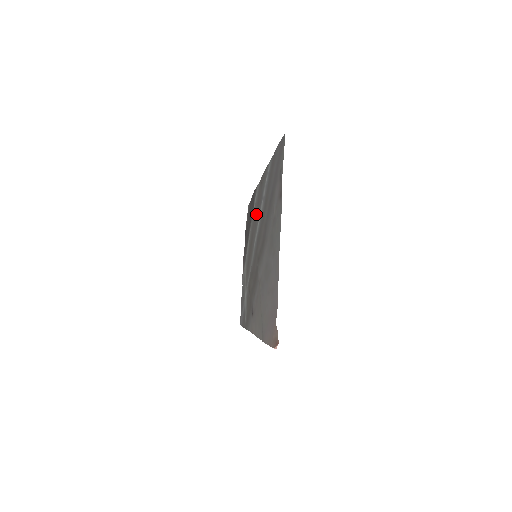
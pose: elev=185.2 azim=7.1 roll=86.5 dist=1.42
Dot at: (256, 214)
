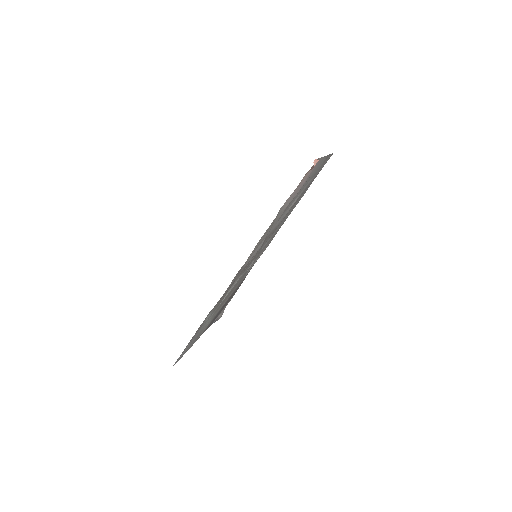
Dot at: (261, 252)
